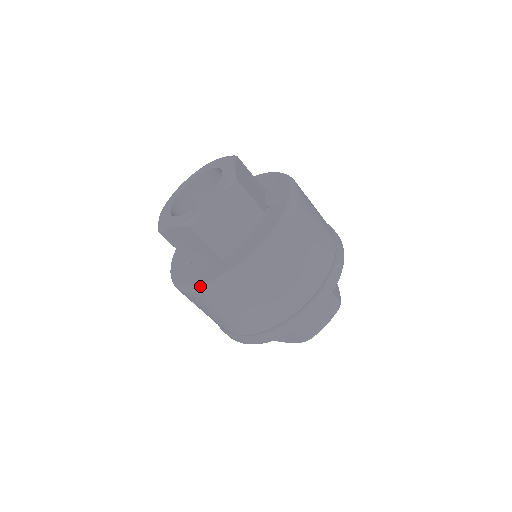
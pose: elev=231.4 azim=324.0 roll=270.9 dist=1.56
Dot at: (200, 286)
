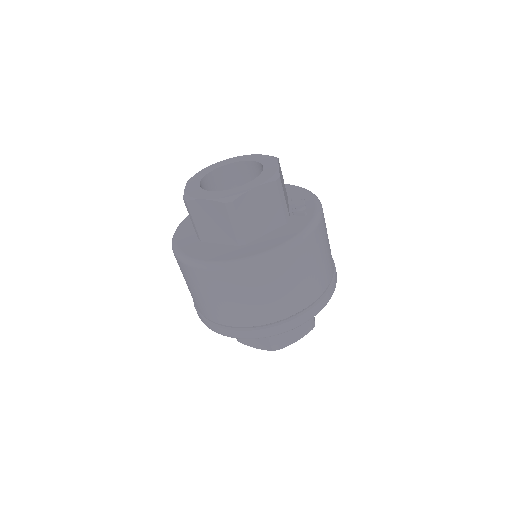
Dot at: (211, 263)
